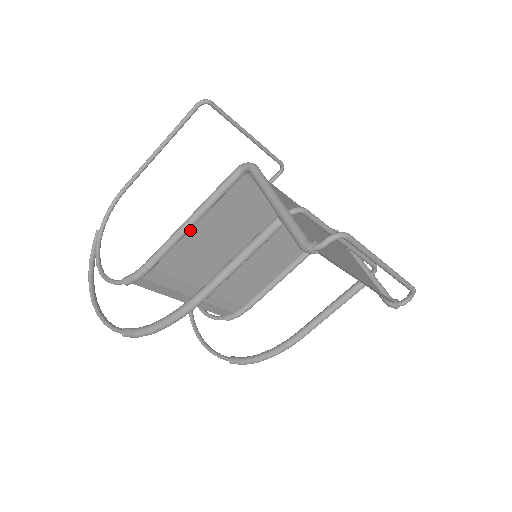
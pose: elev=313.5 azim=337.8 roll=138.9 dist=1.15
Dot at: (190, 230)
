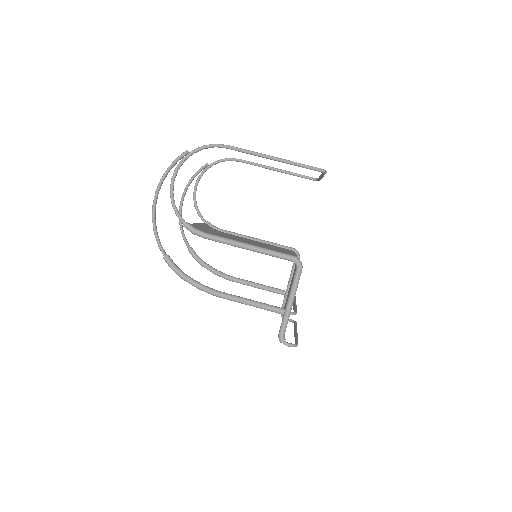
Dot at: occluded
